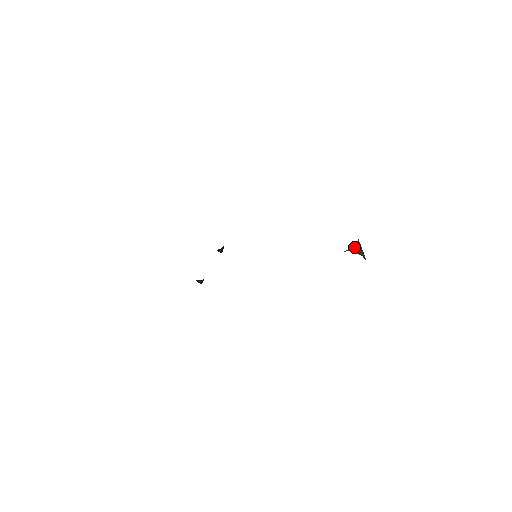
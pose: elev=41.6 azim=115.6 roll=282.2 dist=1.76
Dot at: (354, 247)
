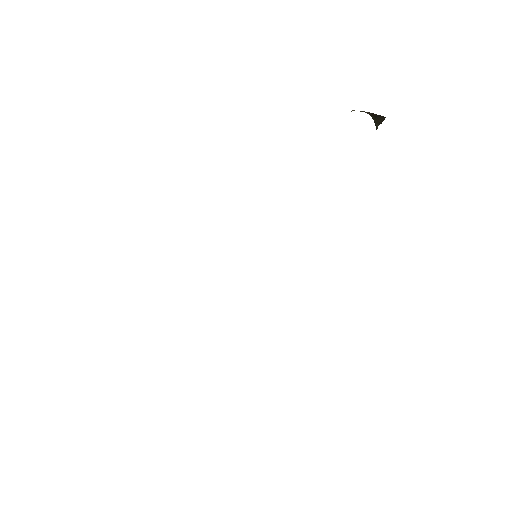
Dot at: (371, 114)
